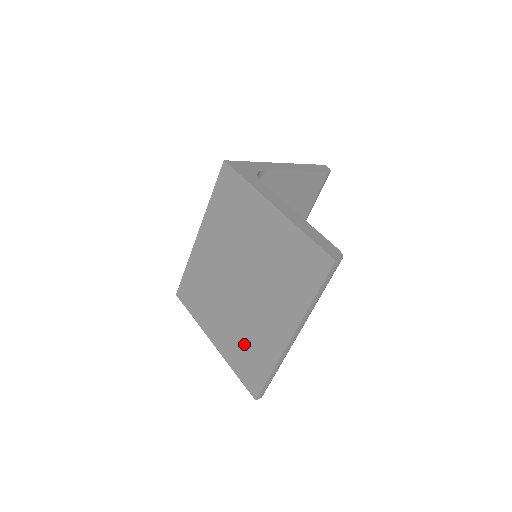
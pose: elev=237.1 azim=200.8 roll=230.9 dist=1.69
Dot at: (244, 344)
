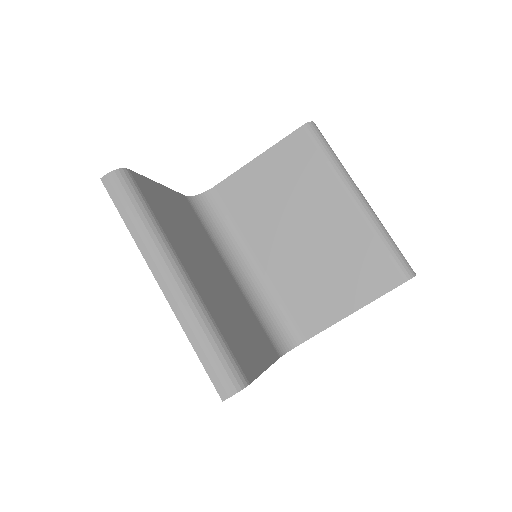
Dot at: occluded
